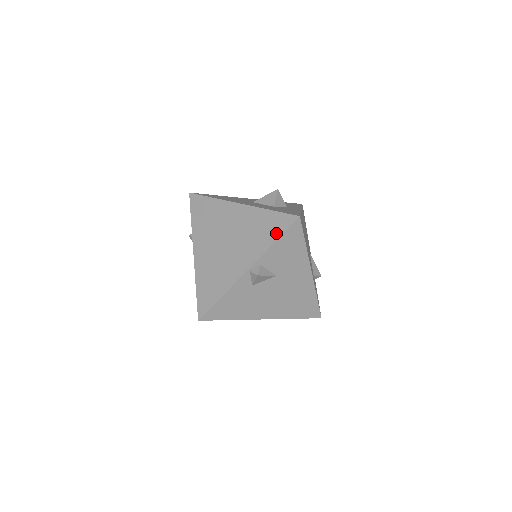
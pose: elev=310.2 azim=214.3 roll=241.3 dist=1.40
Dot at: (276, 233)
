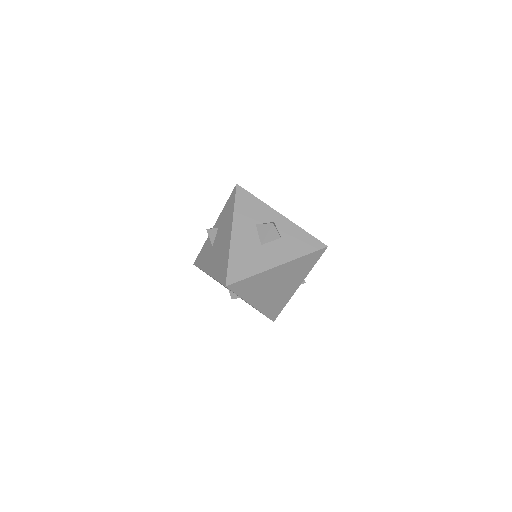
Dot at: (314, 262)
